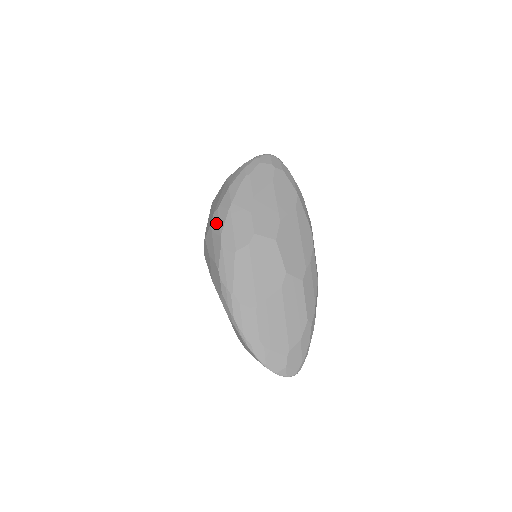
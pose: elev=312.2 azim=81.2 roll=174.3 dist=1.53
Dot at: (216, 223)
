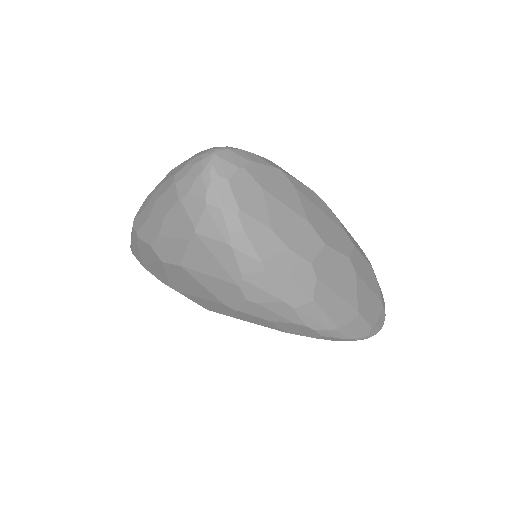
Dot at: (258, 294)
